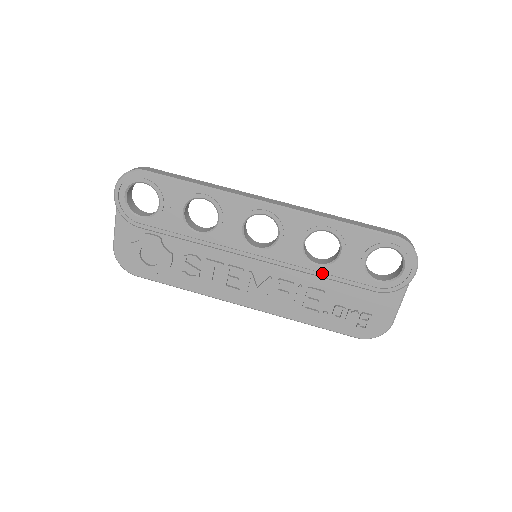
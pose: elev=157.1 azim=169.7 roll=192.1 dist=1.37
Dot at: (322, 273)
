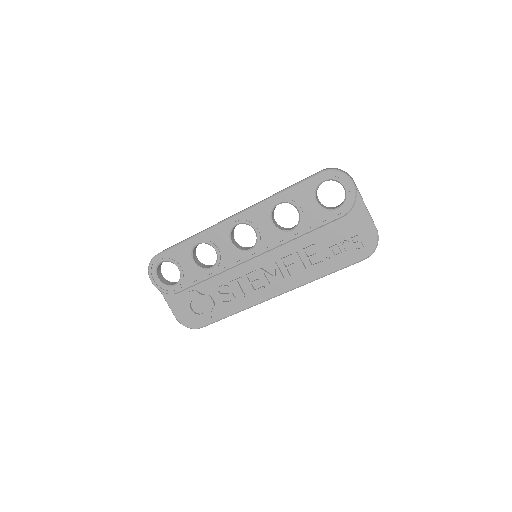
Dot at: (299, 233)
